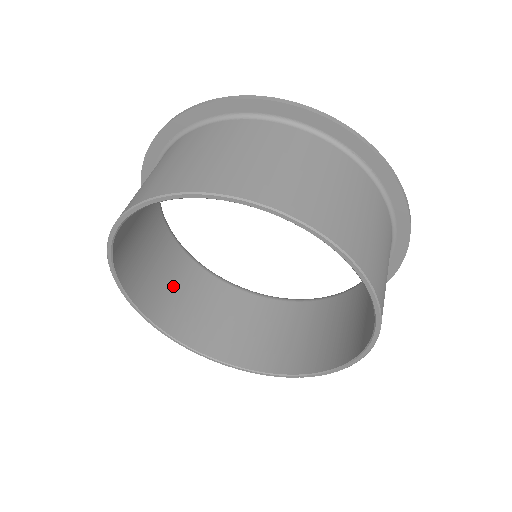
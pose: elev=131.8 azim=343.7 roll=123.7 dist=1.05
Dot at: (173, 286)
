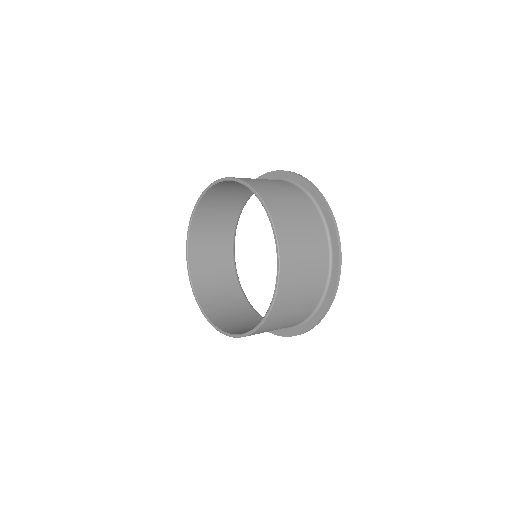
Dot at: (215, 227)
